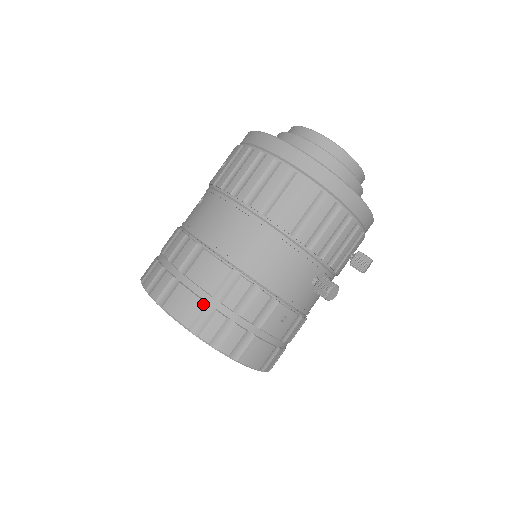
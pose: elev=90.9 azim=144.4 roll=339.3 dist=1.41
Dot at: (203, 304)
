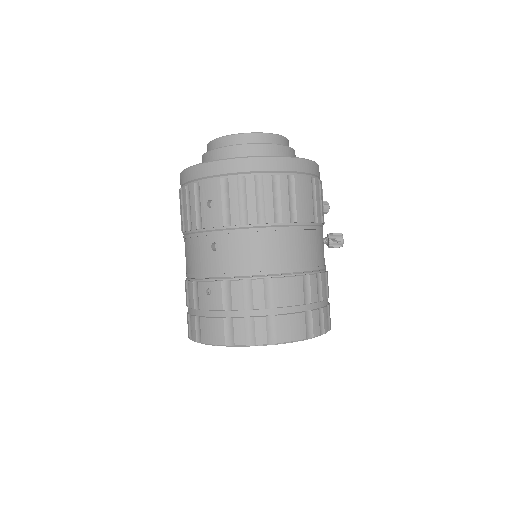
Dot at: (303, 315)
